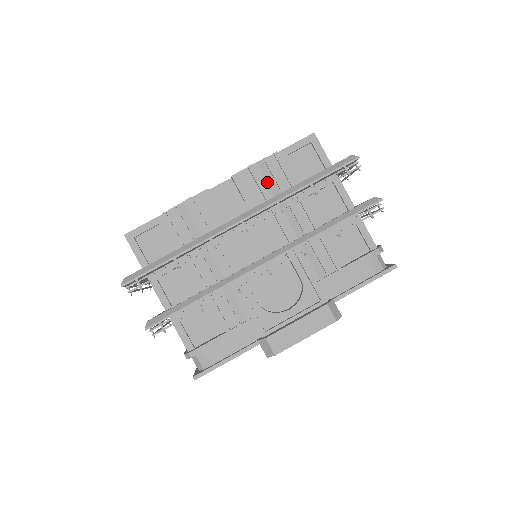
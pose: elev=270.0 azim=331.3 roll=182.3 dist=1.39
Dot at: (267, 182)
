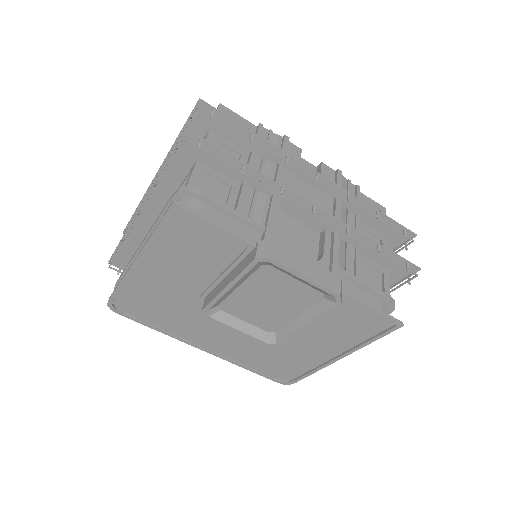
Dot at: occluded
